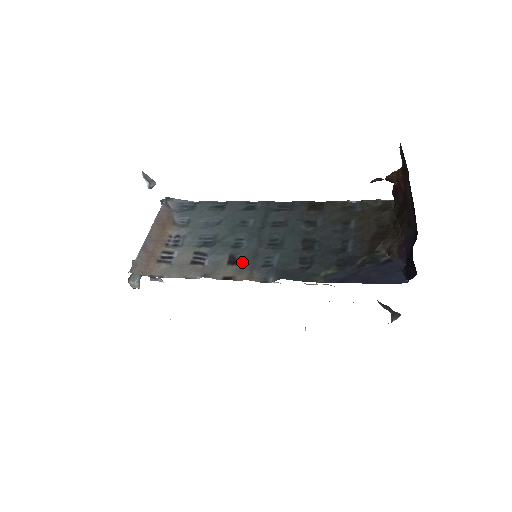
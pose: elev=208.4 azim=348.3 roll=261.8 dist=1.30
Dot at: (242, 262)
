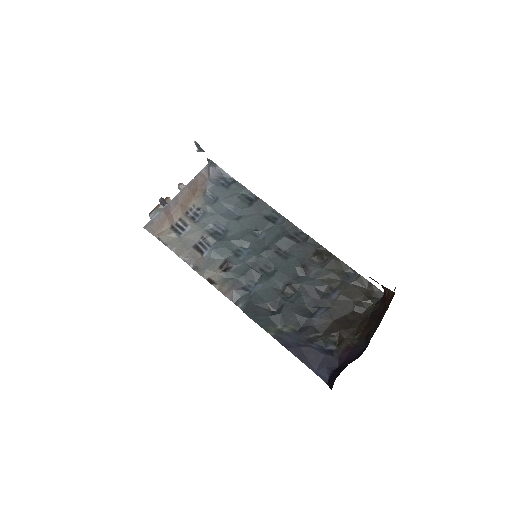
Dot at: (230, 274)
